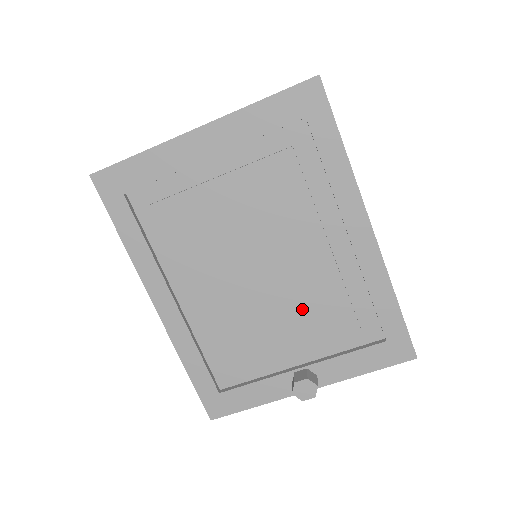
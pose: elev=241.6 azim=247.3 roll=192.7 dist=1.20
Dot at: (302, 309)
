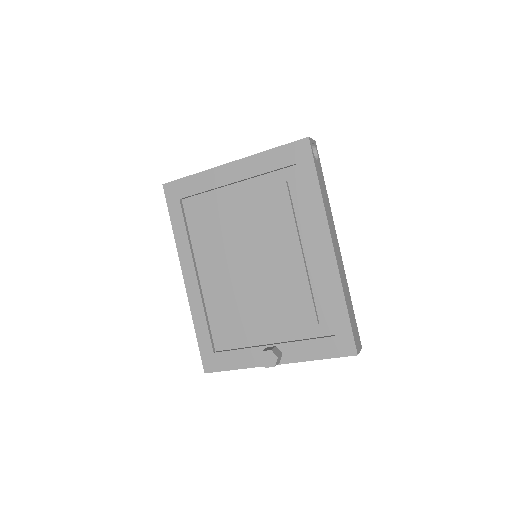
Dot at: (278, 298)
